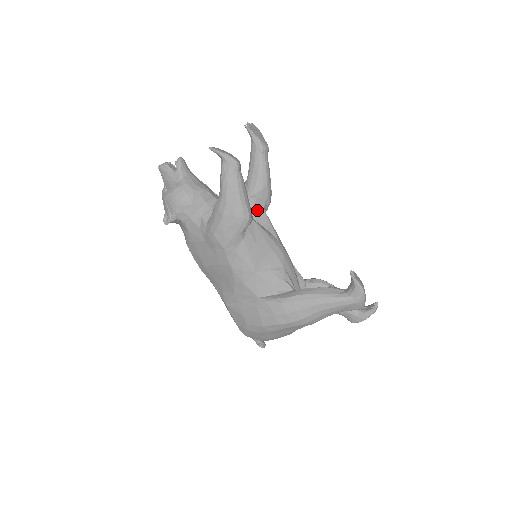
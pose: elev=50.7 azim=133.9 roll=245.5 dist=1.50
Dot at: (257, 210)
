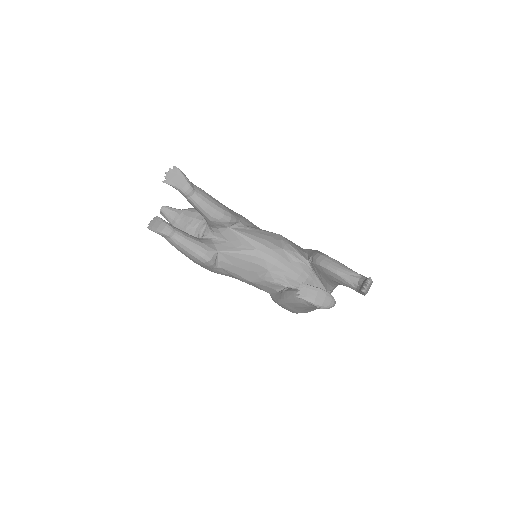
Dot at: (224, 232)
